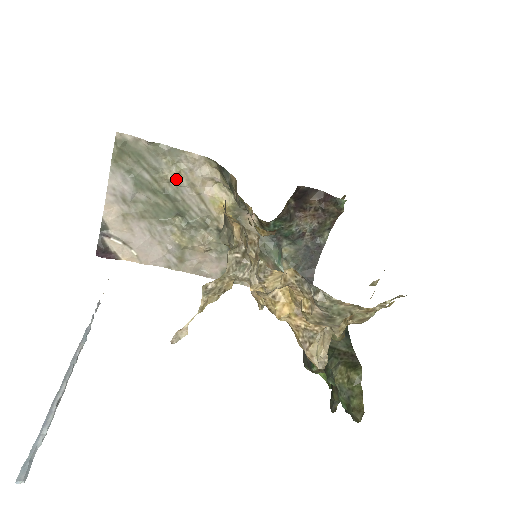
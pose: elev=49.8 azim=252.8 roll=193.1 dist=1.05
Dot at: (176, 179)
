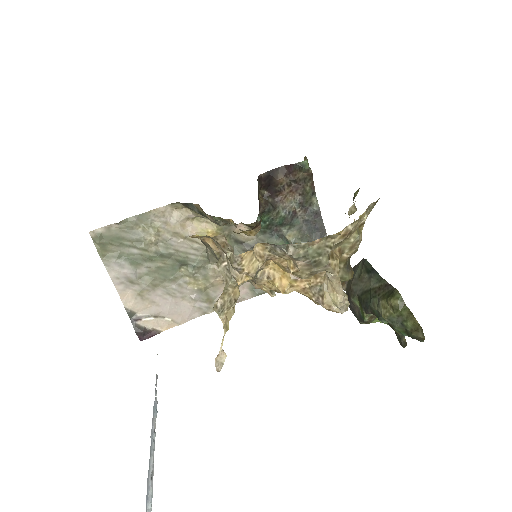
Dot at: (159, 238)
